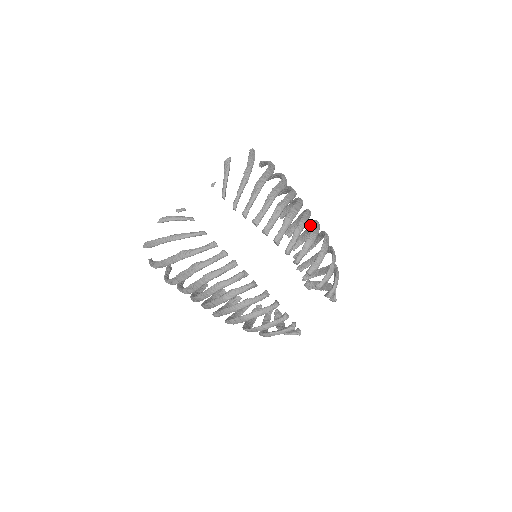
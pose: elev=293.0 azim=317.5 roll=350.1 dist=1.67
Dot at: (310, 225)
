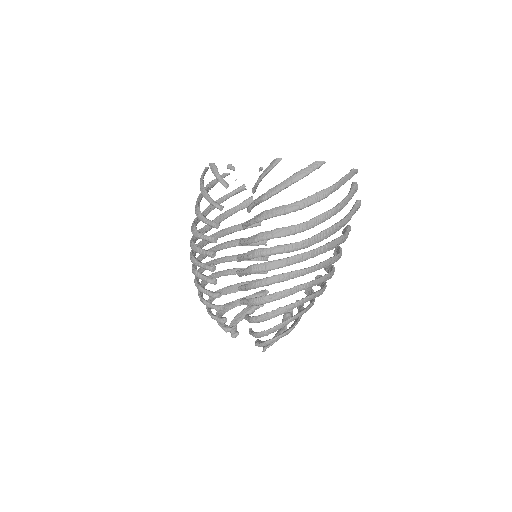
Dot at: occluded
